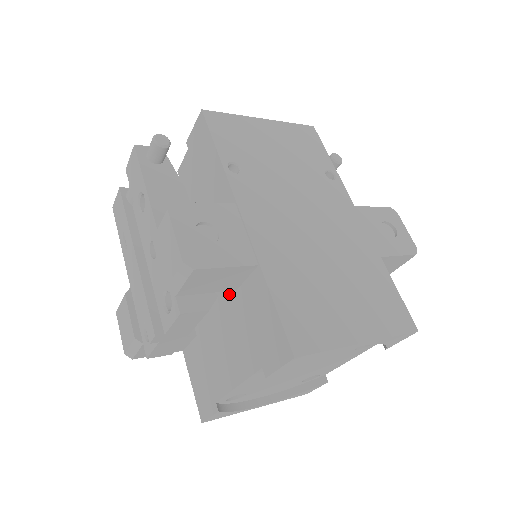
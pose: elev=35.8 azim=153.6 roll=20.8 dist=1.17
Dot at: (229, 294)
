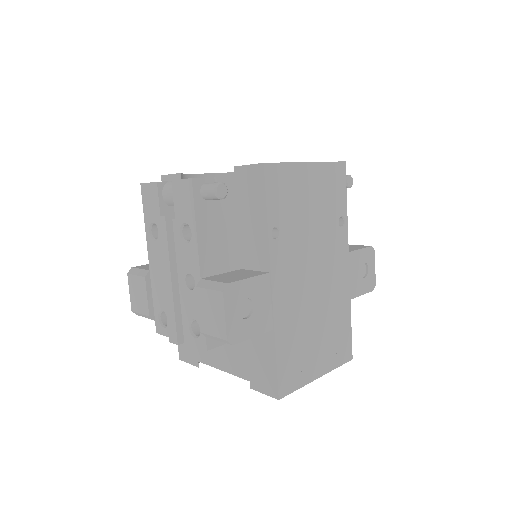
Dot at: occluded
